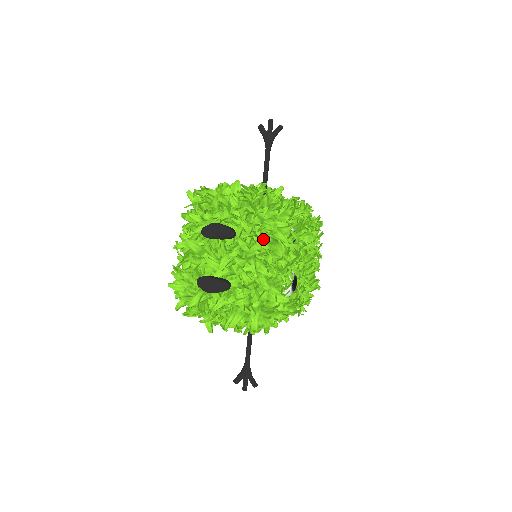
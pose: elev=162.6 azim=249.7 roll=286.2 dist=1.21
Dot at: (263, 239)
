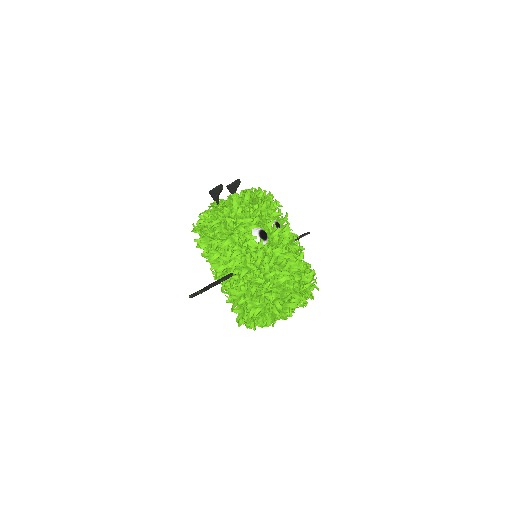
Dot at: (252, 189)
